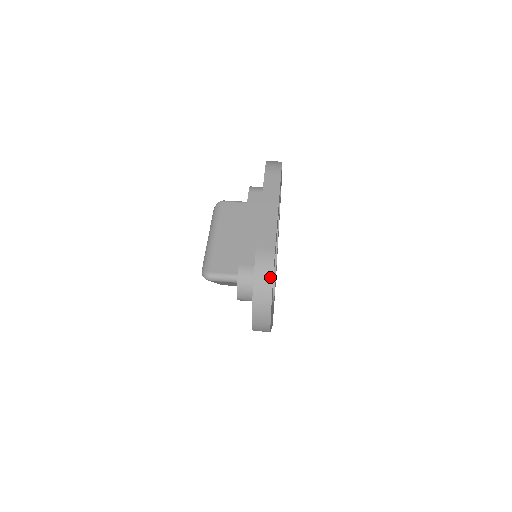
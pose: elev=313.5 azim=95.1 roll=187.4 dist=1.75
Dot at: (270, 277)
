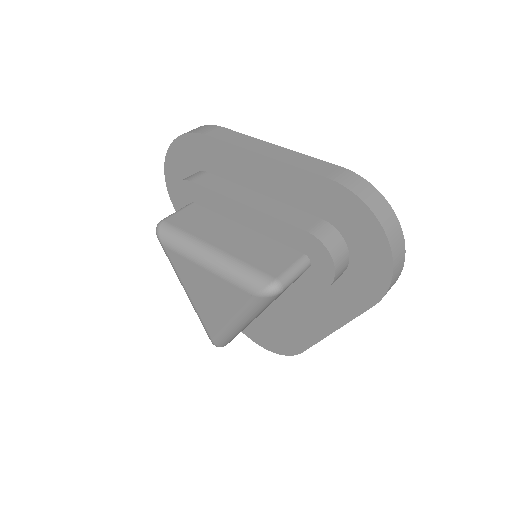
Dot at: (377, 193)
